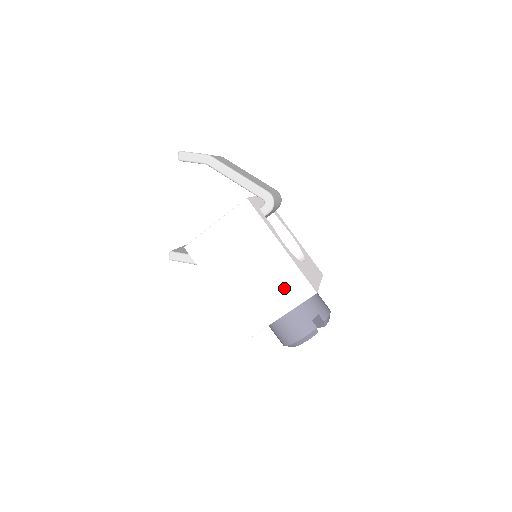
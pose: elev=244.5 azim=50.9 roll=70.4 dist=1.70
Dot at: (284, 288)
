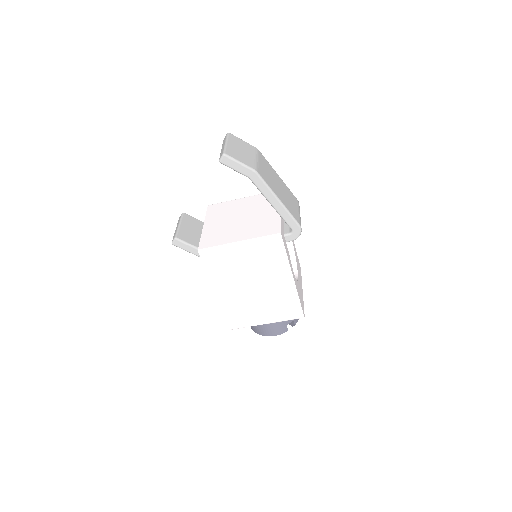
Dot at: (279, 307)
